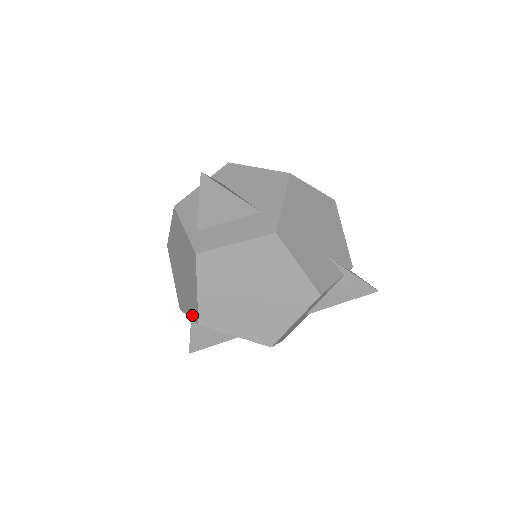
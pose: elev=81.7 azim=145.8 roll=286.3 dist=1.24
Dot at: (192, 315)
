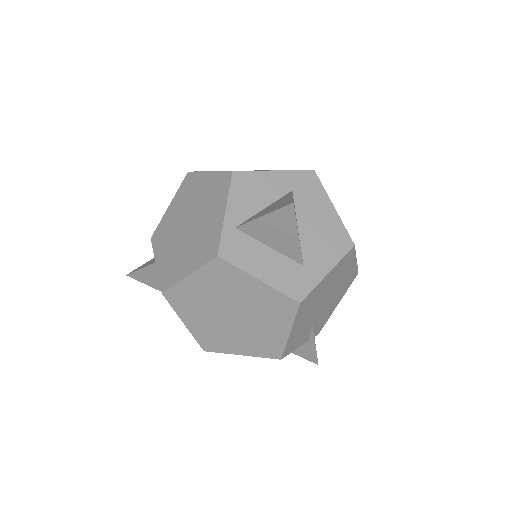
Dot at: (162, 274)
